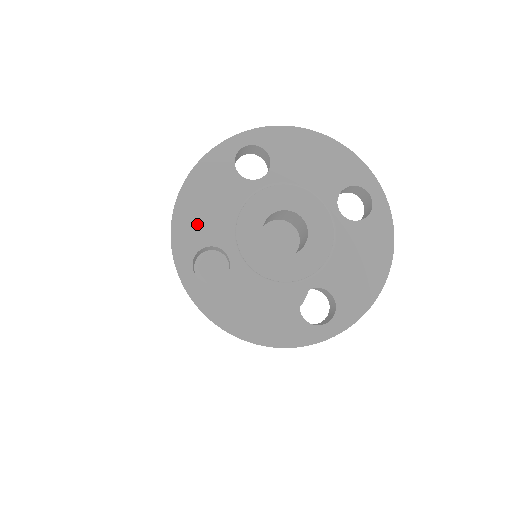
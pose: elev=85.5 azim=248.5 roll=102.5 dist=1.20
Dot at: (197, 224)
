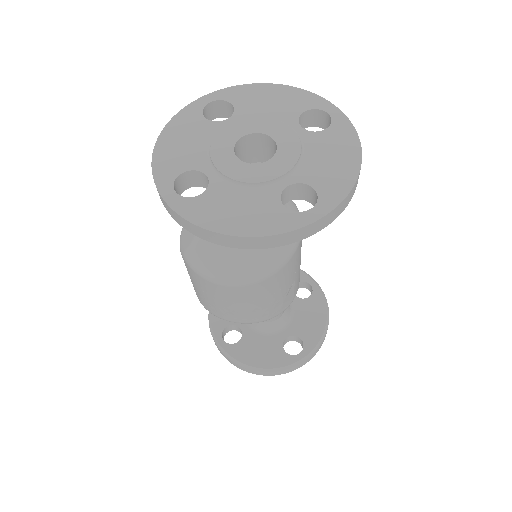
Dot at: (175, 158)
